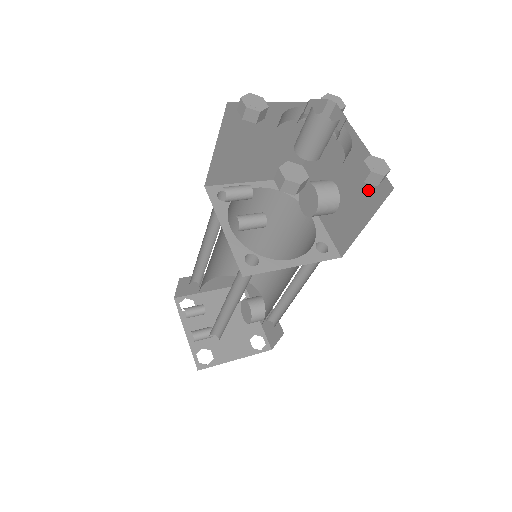
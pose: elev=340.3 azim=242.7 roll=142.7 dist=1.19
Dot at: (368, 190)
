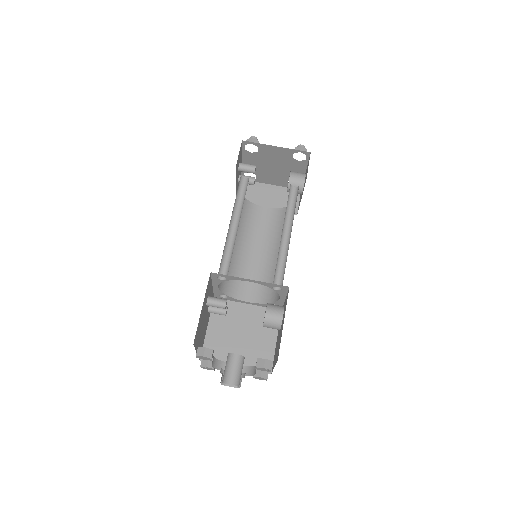
Dot at: occluded
